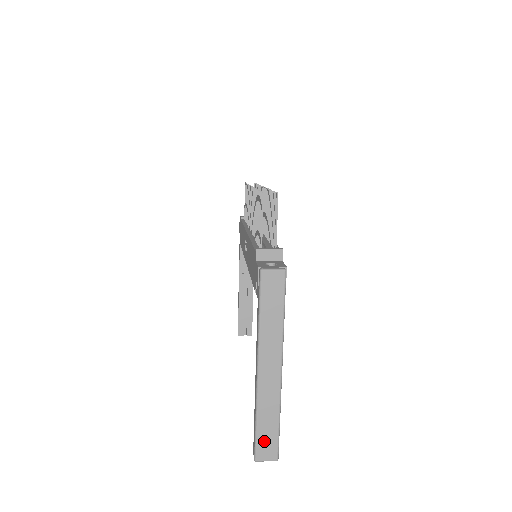
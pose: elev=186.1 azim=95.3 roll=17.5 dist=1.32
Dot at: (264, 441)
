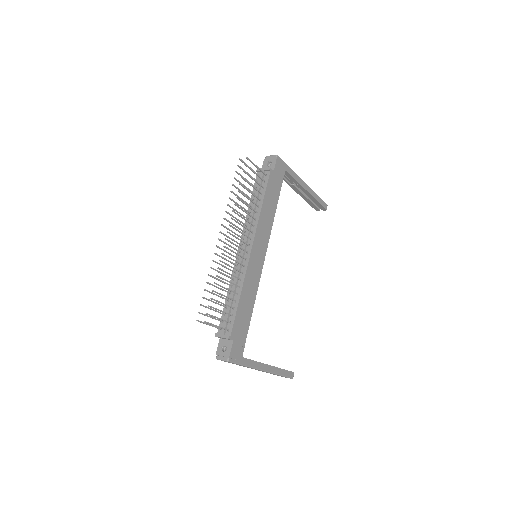
Dot at: occluded
